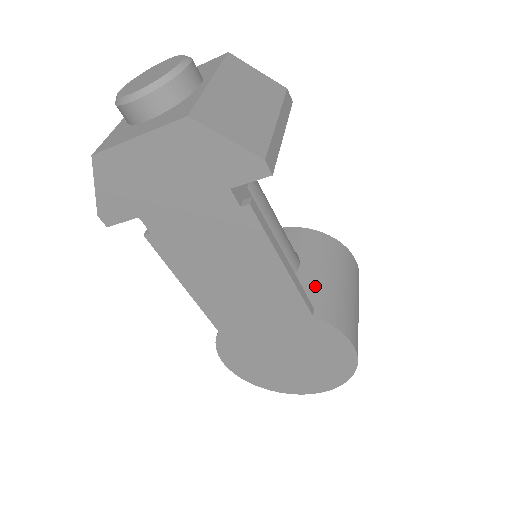
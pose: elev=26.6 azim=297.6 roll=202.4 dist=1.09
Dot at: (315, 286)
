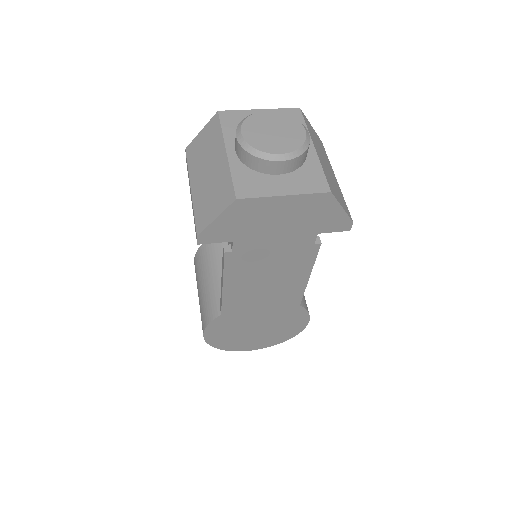
Dot at: occluded
